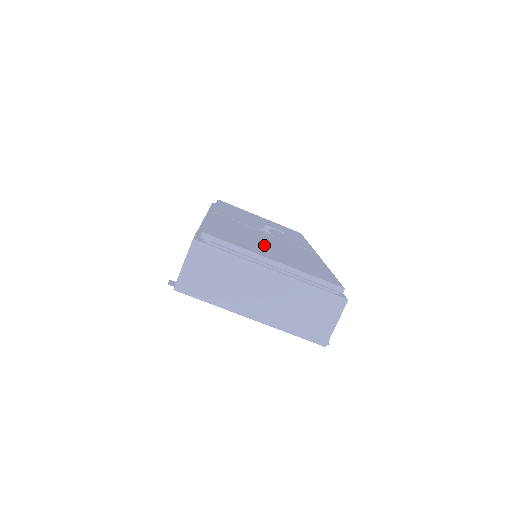
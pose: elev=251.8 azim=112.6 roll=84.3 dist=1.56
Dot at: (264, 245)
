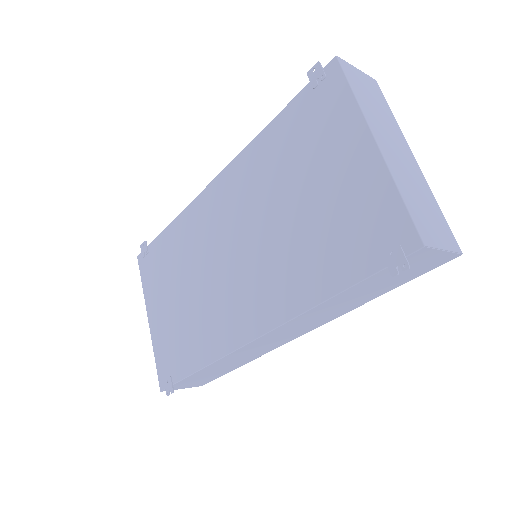
Dot at: occluded
